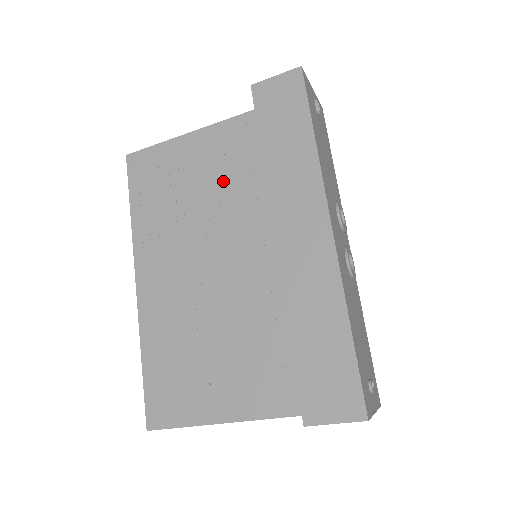
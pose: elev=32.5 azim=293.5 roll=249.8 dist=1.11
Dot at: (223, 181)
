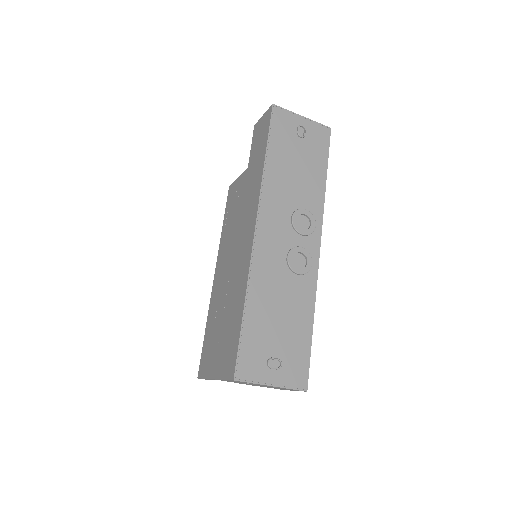
Dot at: occluded
